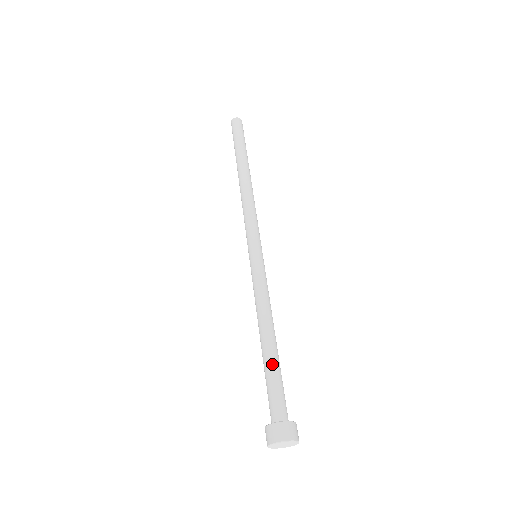
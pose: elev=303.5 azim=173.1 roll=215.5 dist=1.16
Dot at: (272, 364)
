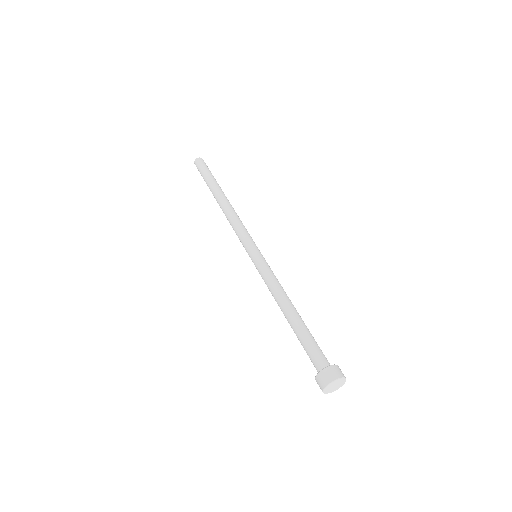
Dot at: (302, 329)
